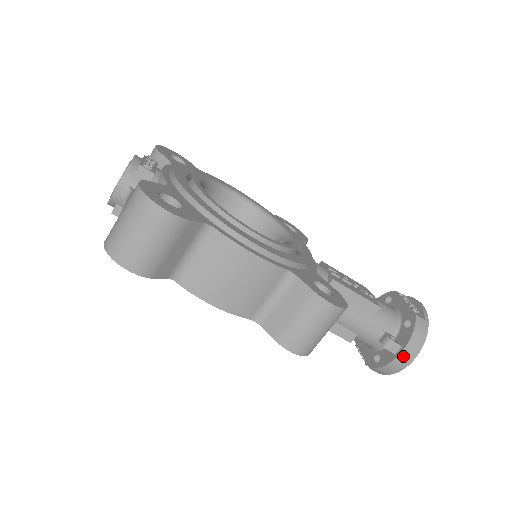
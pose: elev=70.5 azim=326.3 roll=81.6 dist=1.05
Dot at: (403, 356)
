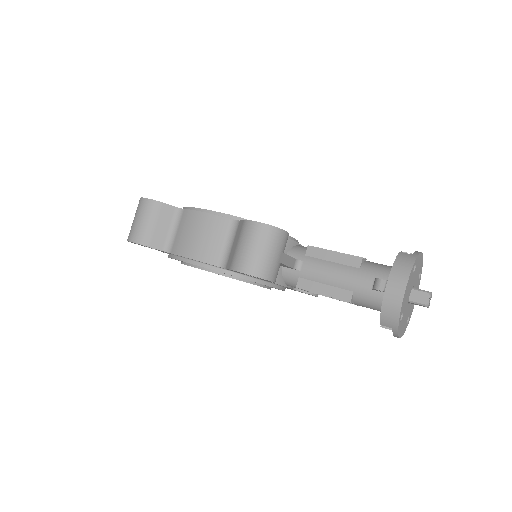
Dot at: (391, 288)
